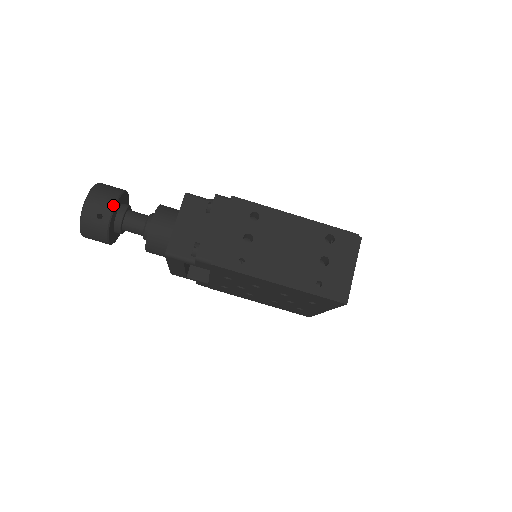
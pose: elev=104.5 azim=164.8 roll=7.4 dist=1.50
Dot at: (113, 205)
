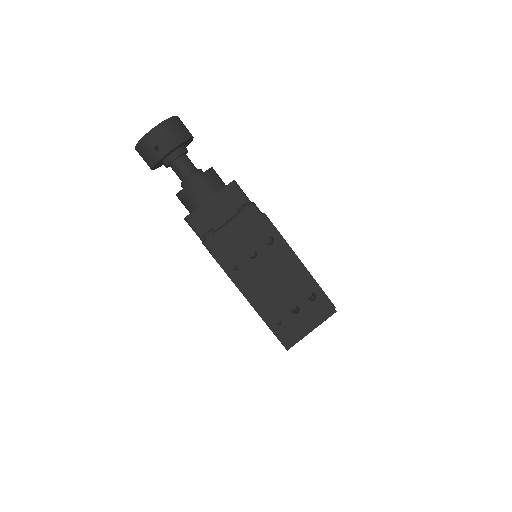
Dot at: (173, 147)
